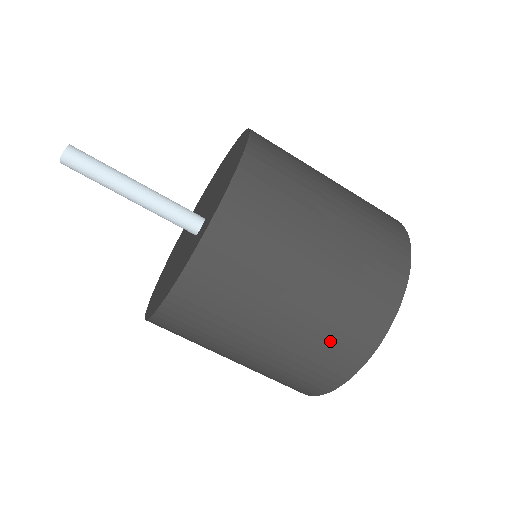
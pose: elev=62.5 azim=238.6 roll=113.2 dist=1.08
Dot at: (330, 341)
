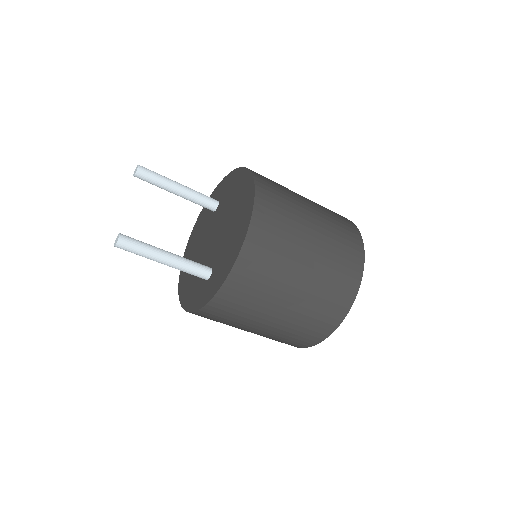
Dot at: (282, 340)
